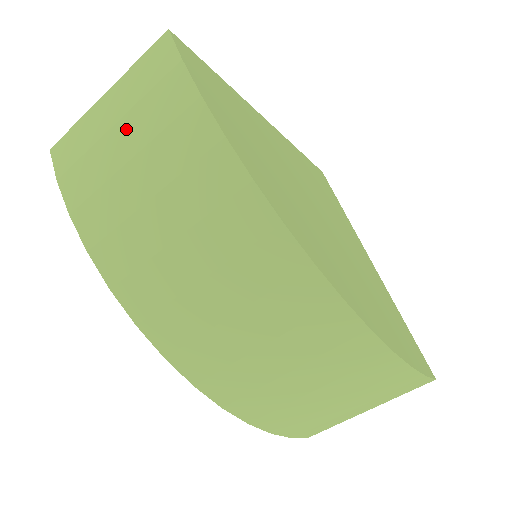
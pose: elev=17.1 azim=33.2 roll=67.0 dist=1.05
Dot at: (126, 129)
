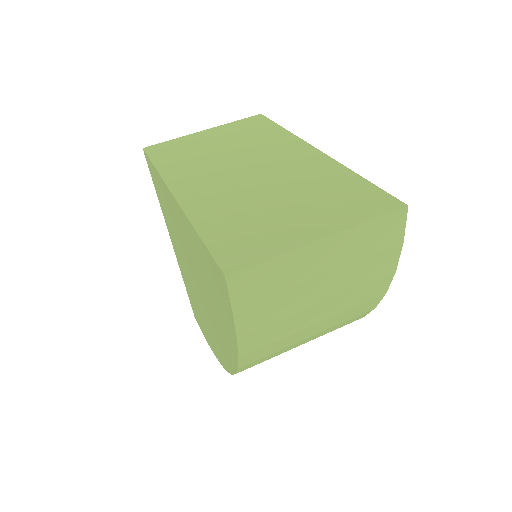
Dot at: (331, 281)
